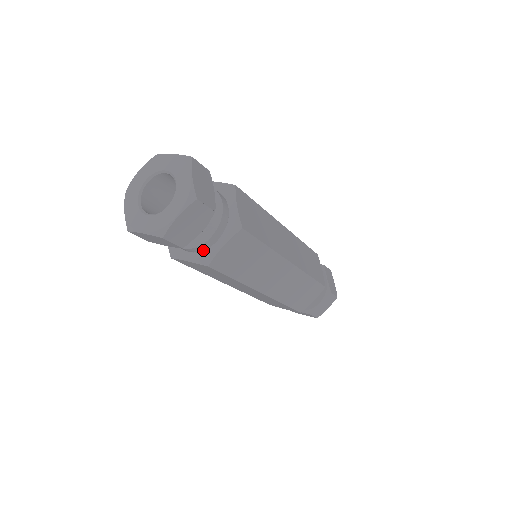
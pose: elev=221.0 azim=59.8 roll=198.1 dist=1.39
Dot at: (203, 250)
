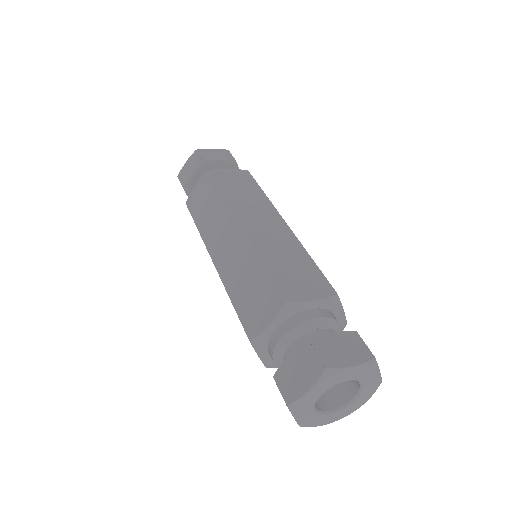
Dot at: occluded
